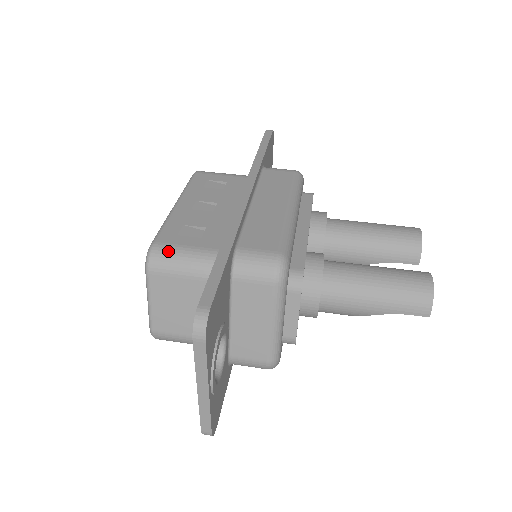
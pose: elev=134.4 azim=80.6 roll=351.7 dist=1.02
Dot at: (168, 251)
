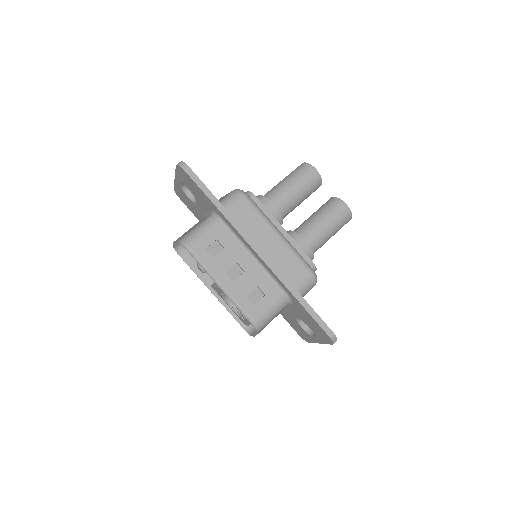
Dot at: (263, 317)
